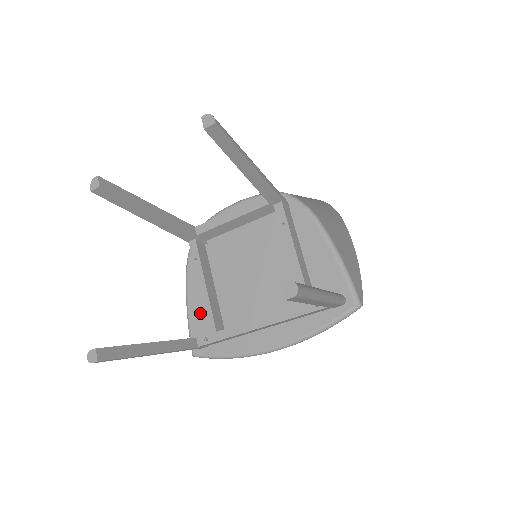
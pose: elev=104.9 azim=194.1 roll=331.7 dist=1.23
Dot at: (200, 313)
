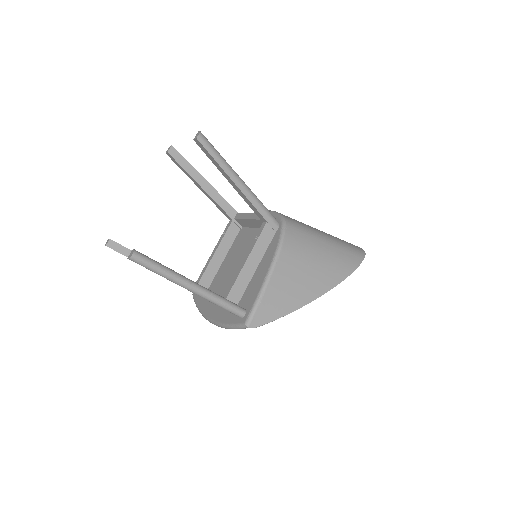
Dot at: occluded
